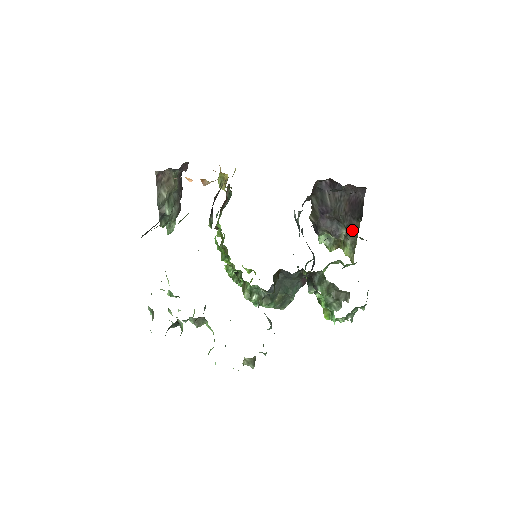
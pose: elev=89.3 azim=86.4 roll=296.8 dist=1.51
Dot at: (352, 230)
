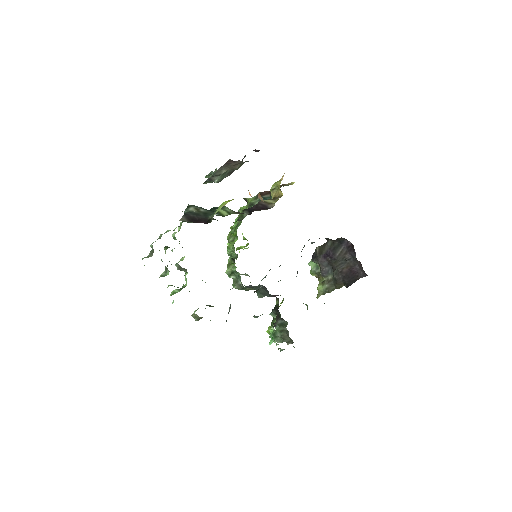
Dot at: (335, 283)
